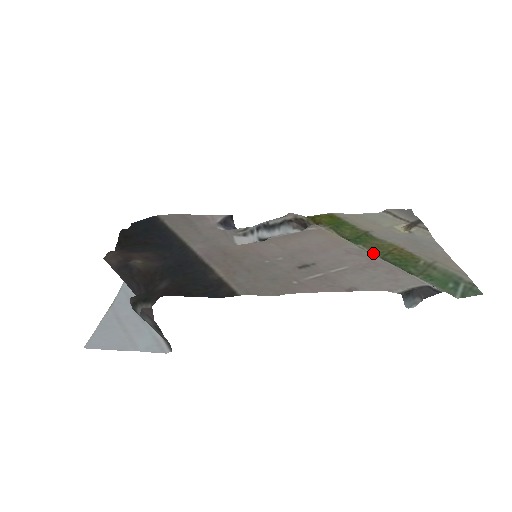
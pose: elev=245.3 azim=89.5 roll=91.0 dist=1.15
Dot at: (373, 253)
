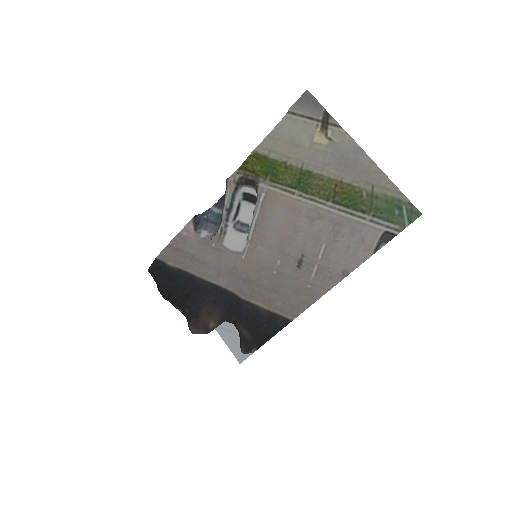
Dot at: (324, 201)
